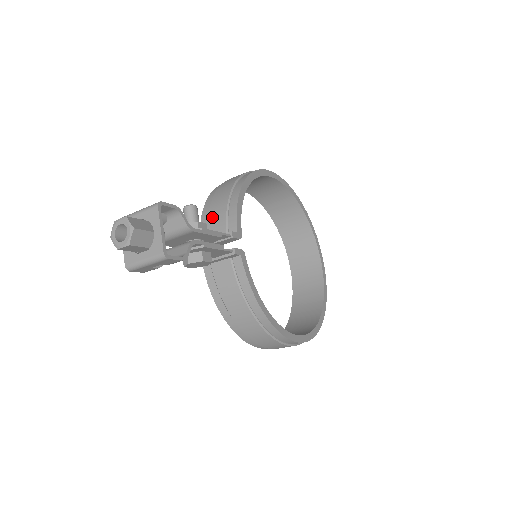
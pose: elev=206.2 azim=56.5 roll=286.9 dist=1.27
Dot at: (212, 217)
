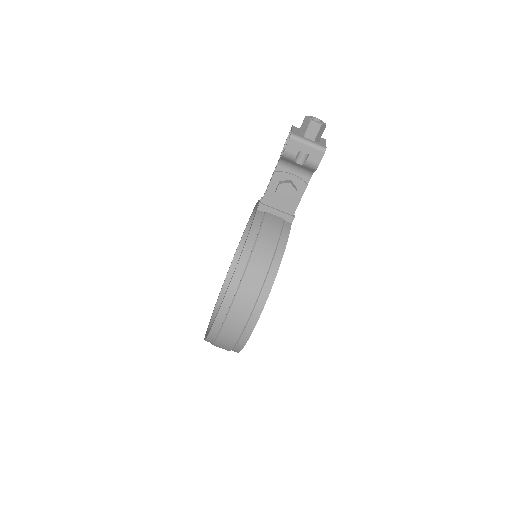
Dot at: occluded
